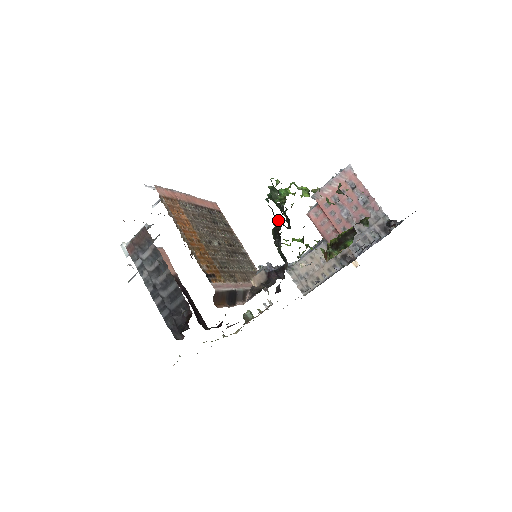
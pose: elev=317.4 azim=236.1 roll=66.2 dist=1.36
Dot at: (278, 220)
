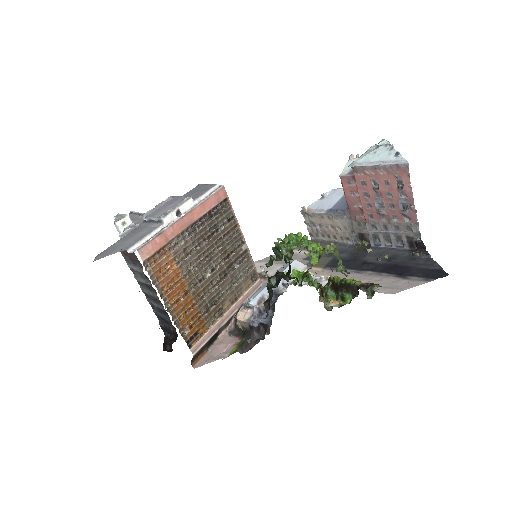
Dot at: (272, 291)
